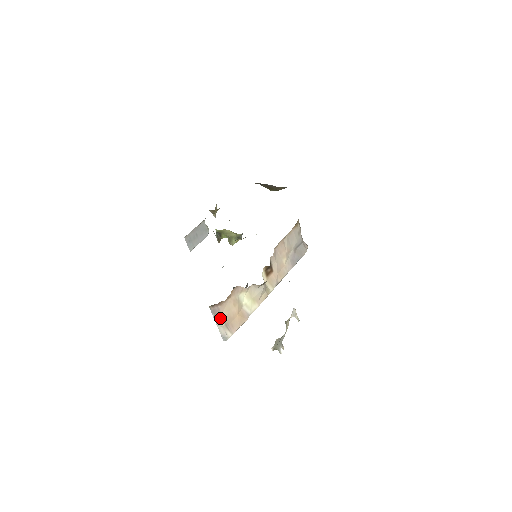
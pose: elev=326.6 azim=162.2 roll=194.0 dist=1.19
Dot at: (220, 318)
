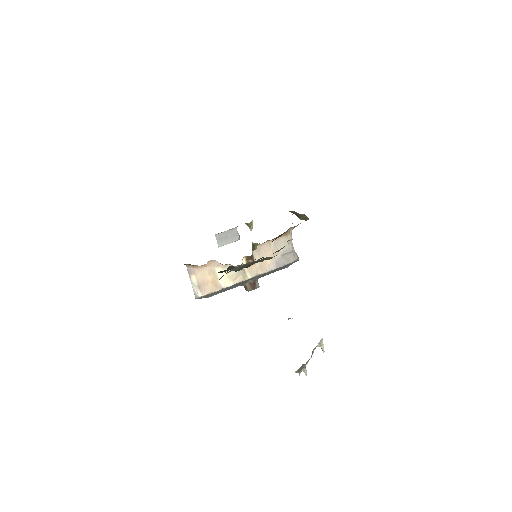
Dot at: (194, 278)
